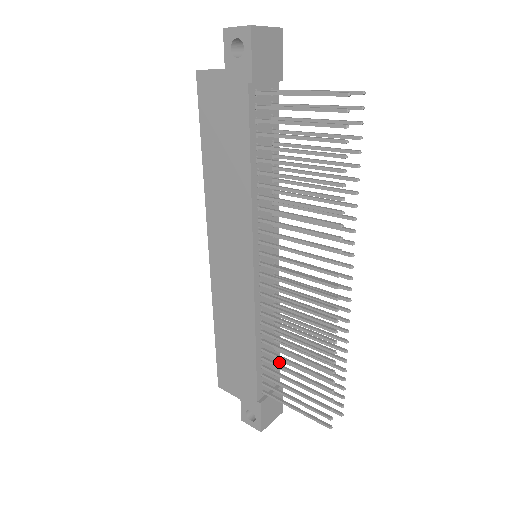
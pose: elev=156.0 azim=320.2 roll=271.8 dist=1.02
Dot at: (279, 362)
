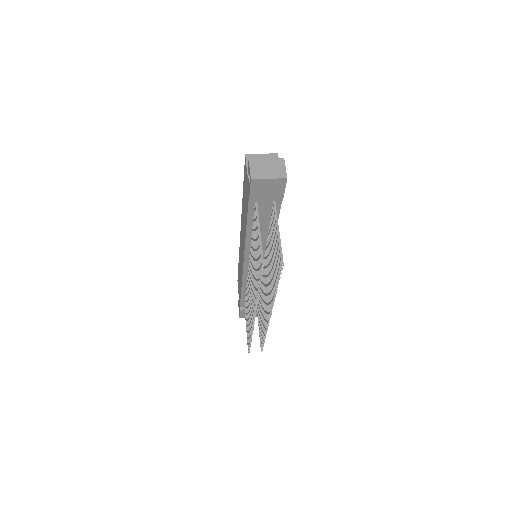
Dot at: occluded
